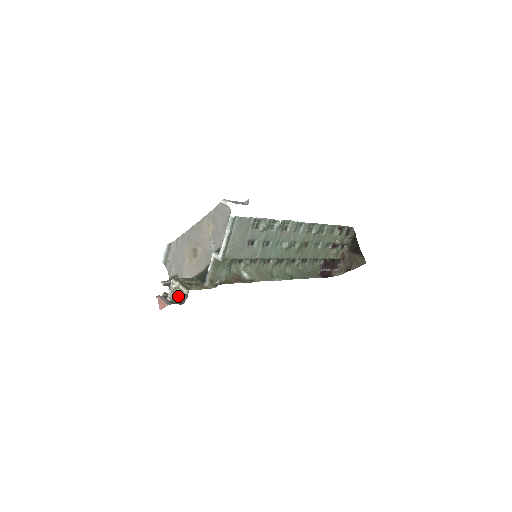
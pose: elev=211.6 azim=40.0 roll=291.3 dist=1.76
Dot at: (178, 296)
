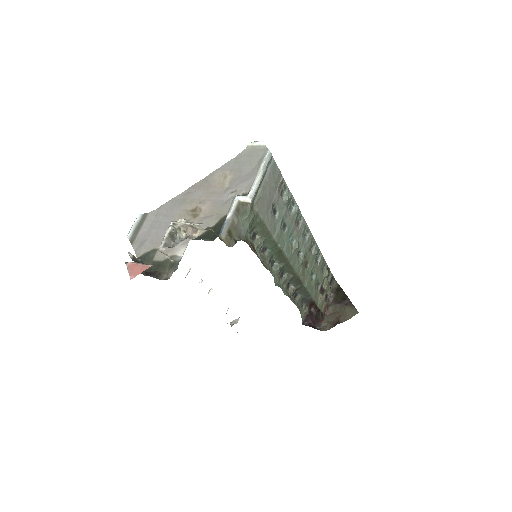
Dot at: (182, 240)
